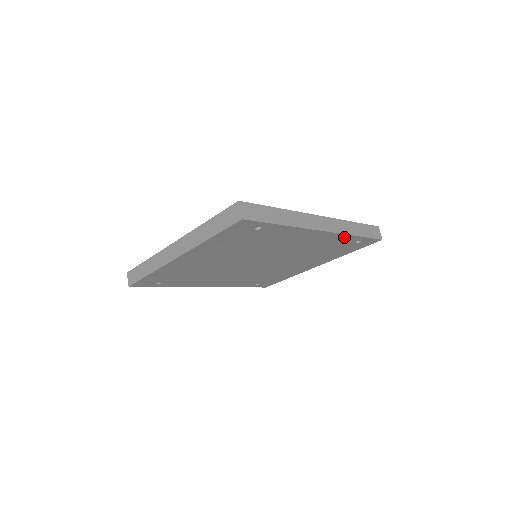
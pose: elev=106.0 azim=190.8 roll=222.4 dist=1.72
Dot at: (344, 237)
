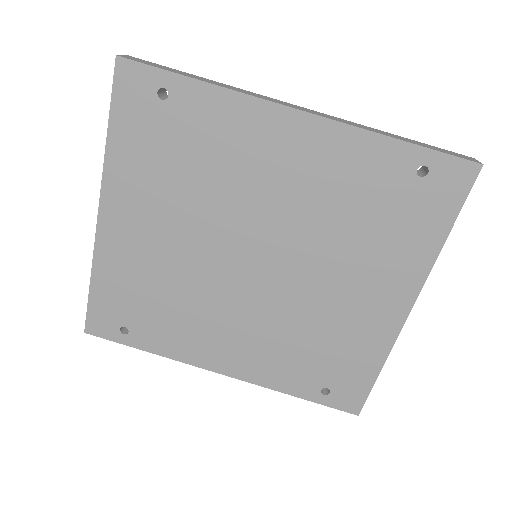
Dot at: (368, 144)
